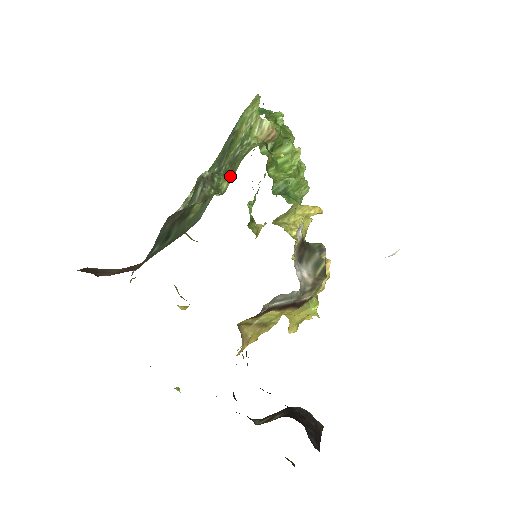
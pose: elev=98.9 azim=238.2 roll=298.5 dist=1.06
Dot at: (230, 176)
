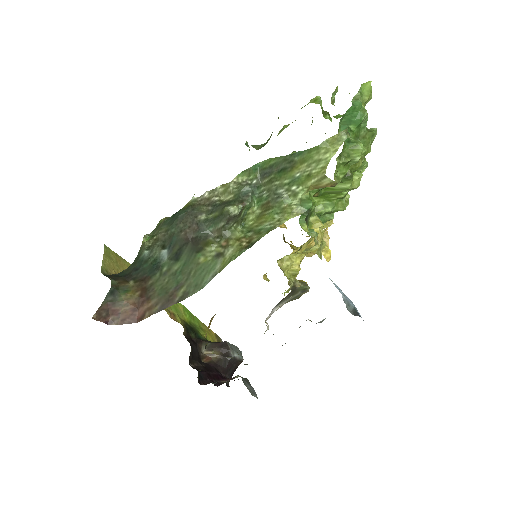
Dot at: (260, 213)
